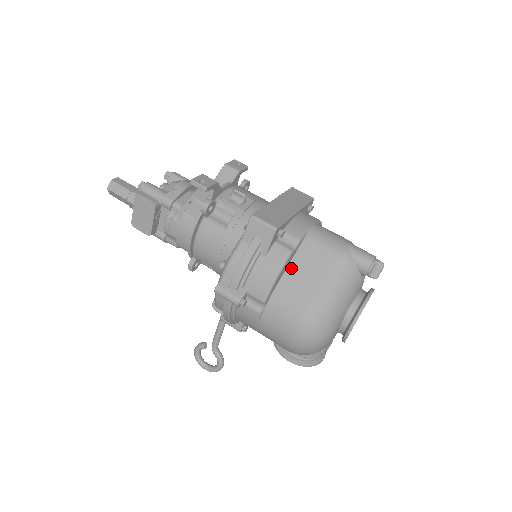
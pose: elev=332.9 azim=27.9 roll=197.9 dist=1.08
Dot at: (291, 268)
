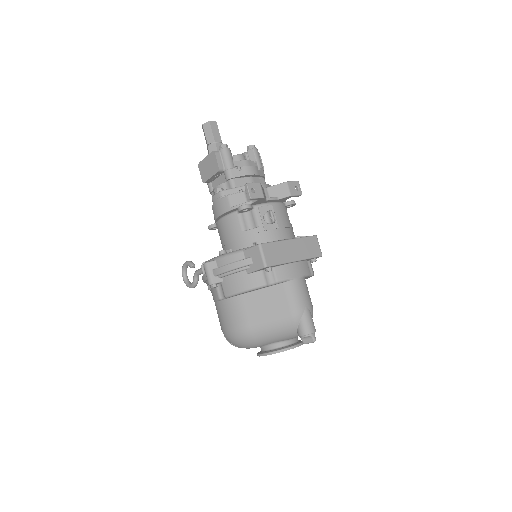
Dot at: (259, 292)
